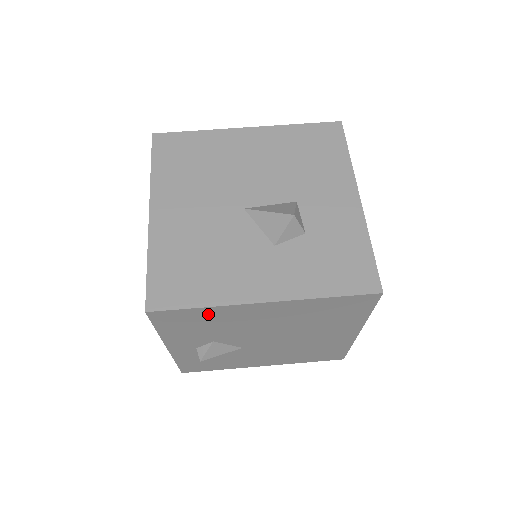
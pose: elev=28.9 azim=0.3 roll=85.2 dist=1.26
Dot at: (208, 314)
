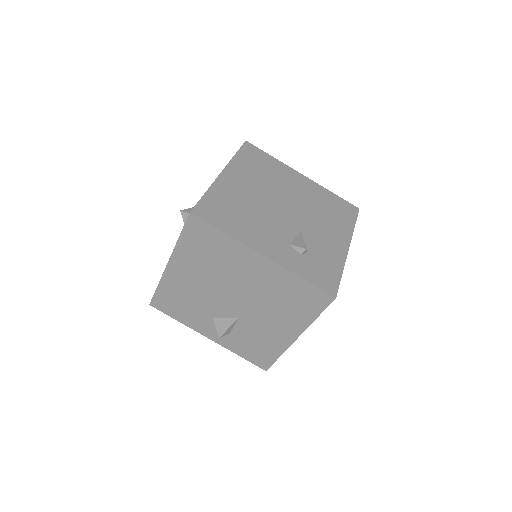
Dot at: (168, 291)
